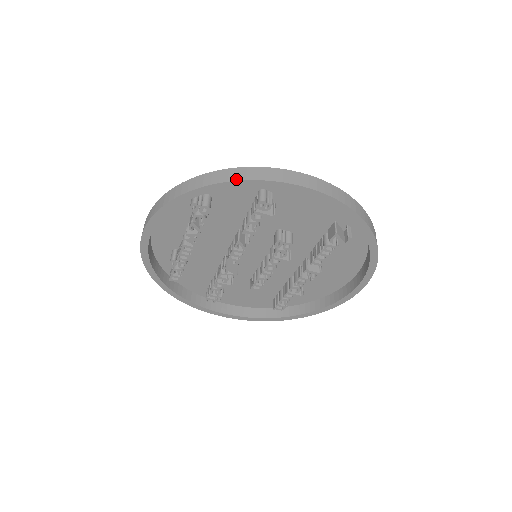
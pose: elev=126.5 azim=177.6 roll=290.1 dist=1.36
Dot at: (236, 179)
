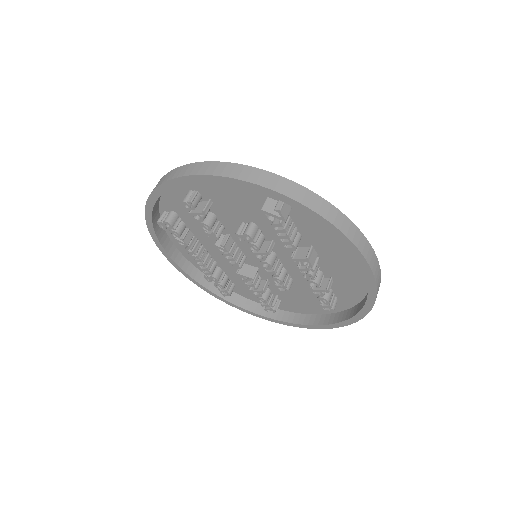
Dot at: (152, 191)
